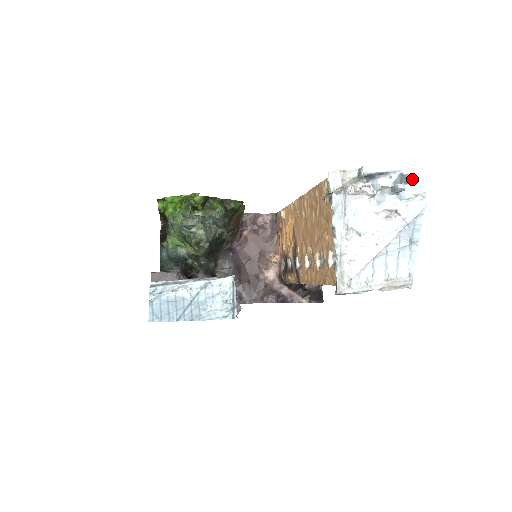
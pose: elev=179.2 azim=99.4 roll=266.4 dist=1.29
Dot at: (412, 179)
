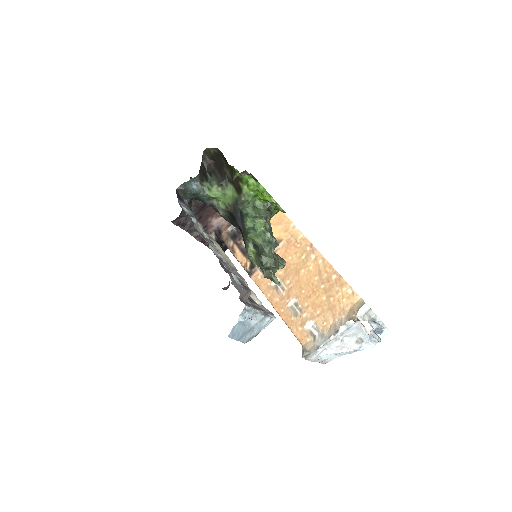
Dot at: (382, 334)
